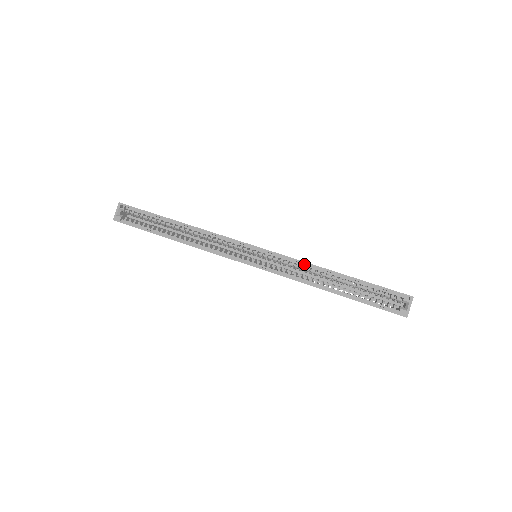
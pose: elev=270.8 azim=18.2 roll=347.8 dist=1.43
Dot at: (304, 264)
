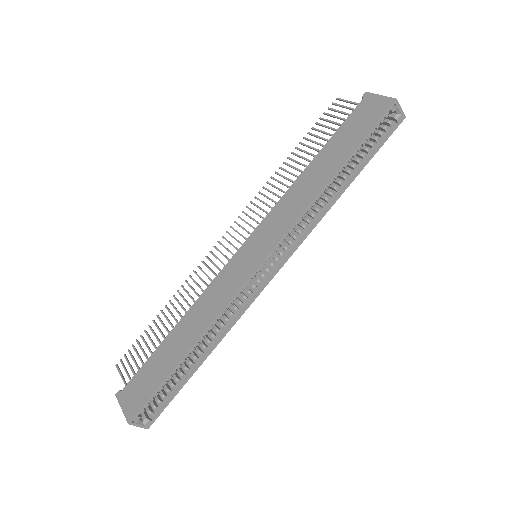
Dot at: (307, 209)
